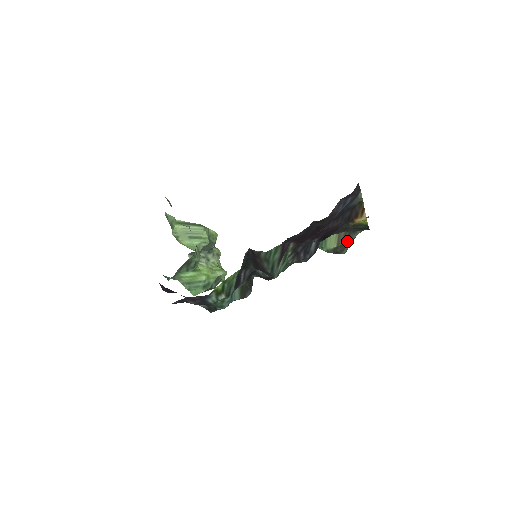
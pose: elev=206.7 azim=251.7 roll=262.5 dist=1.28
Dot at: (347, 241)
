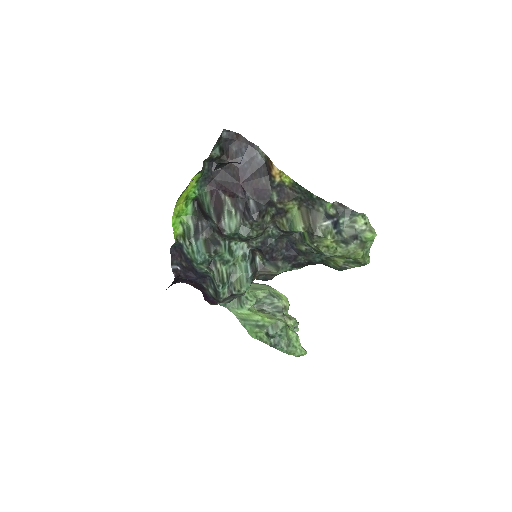
Dot at: (314, 220)
